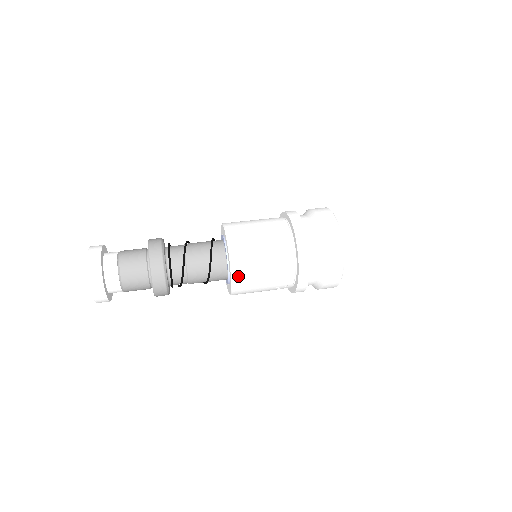
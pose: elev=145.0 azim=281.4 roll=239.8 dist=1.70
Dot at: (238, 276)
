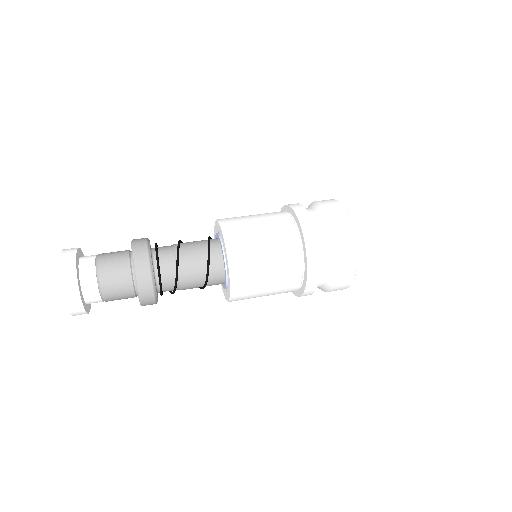
Dot at: (237, 298)
